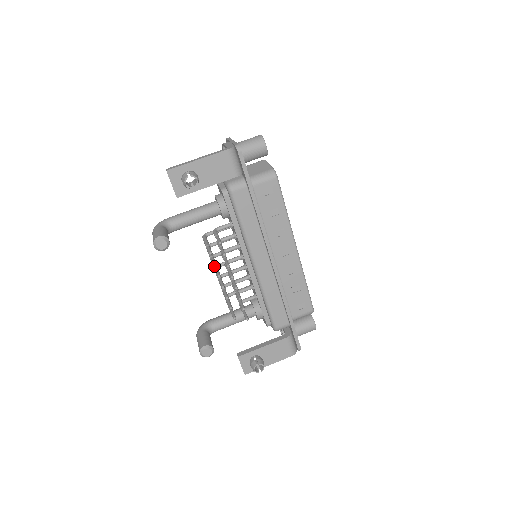
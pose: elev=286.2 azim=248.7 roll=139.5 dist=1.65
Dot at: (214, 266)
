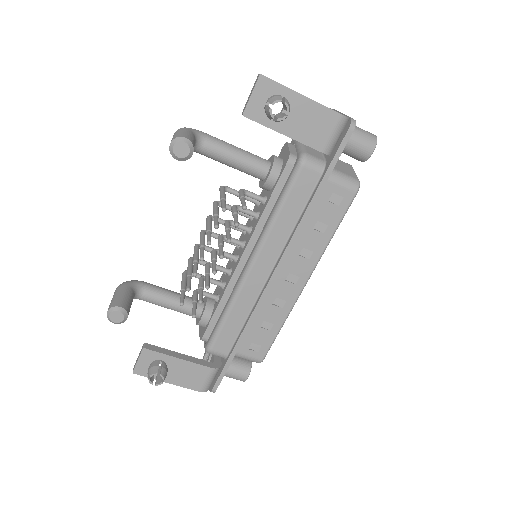
Dot at: (209, 228)
